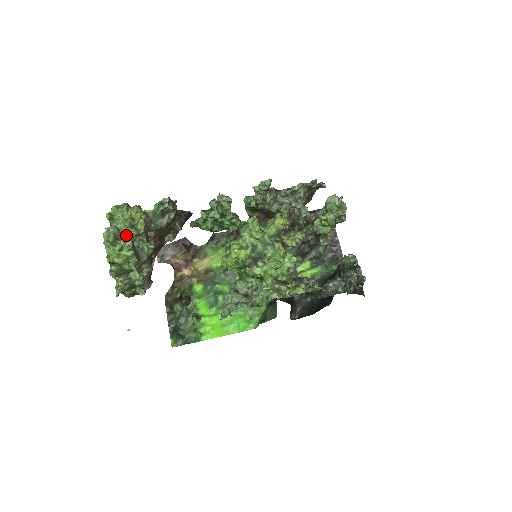
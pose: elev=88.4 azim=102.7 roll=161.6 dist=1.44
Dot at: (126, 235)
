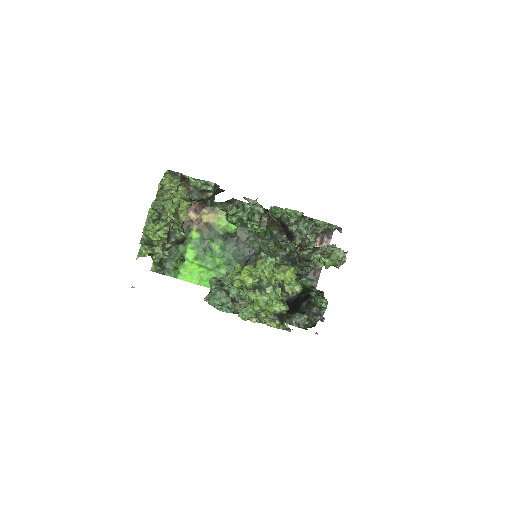
Dot at: (168, 221)
